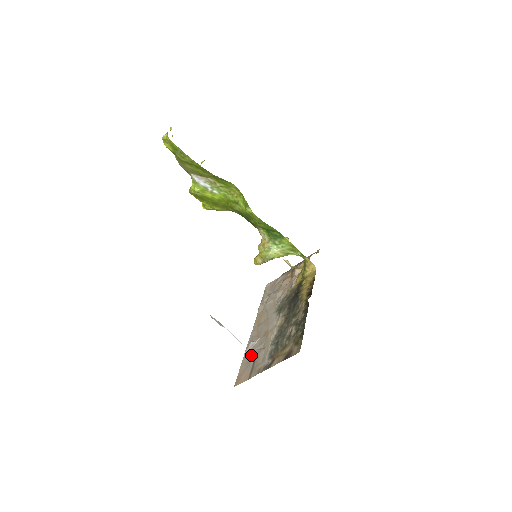
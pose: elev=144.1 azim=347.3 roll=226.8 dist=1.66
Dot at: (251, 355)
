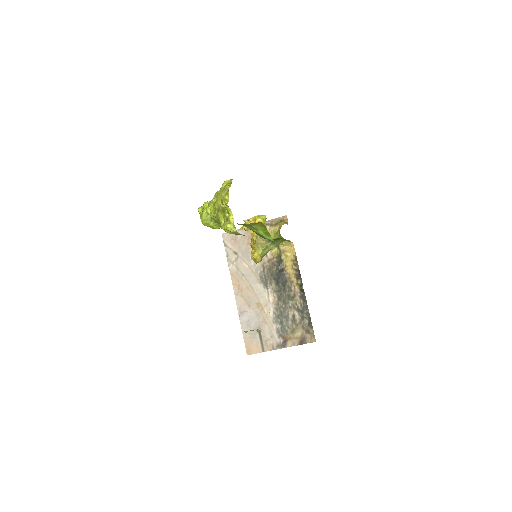
Dot at: (252, 327)
